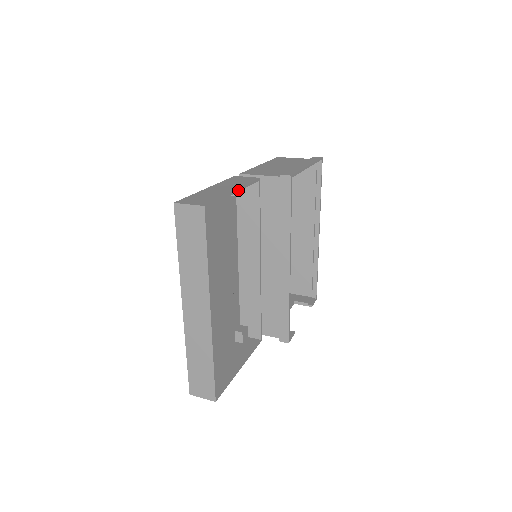
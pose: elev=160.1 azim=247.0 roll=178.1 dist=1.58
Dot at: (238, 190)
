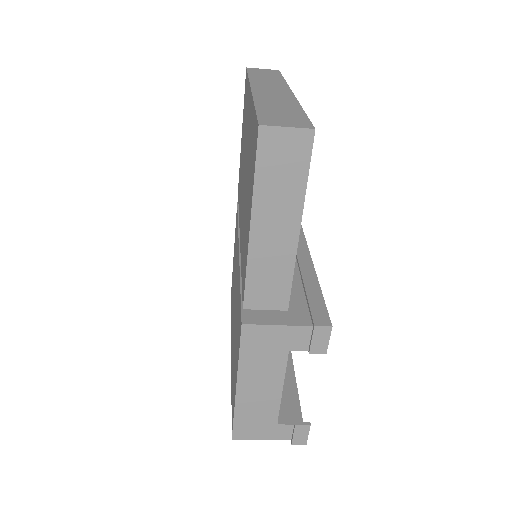
Dot at: occluded
